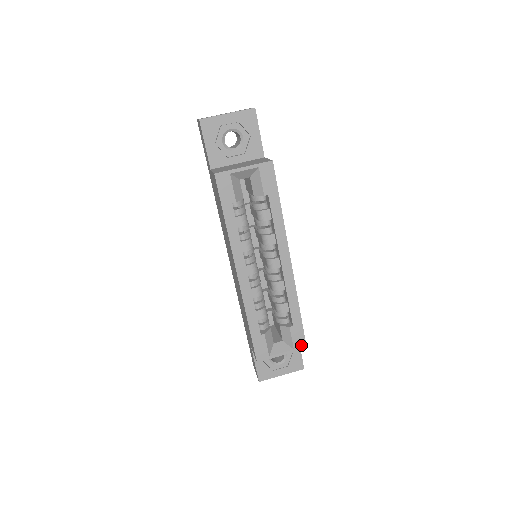
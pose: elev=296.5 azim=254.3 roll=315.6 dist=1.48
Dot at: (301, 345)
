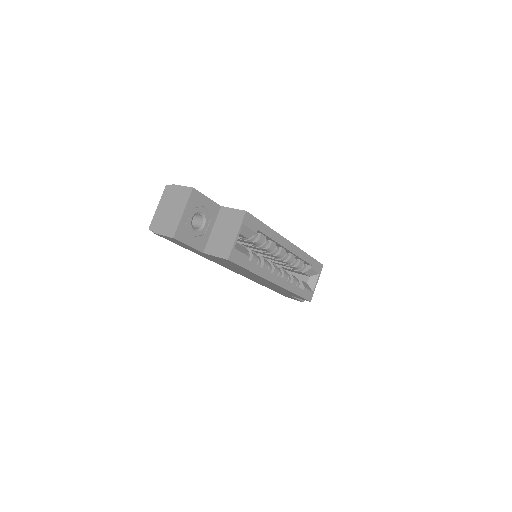
Dot at: (320, 268)
